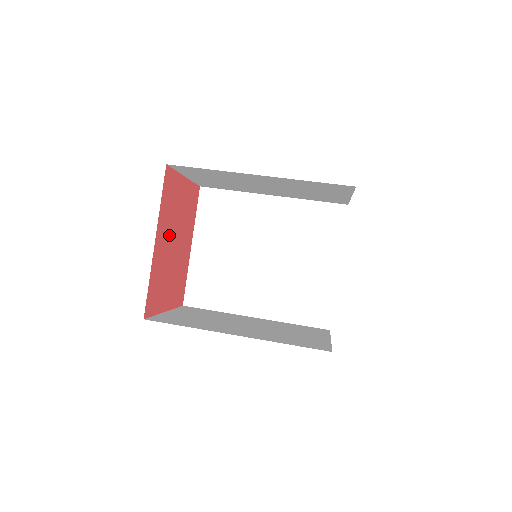
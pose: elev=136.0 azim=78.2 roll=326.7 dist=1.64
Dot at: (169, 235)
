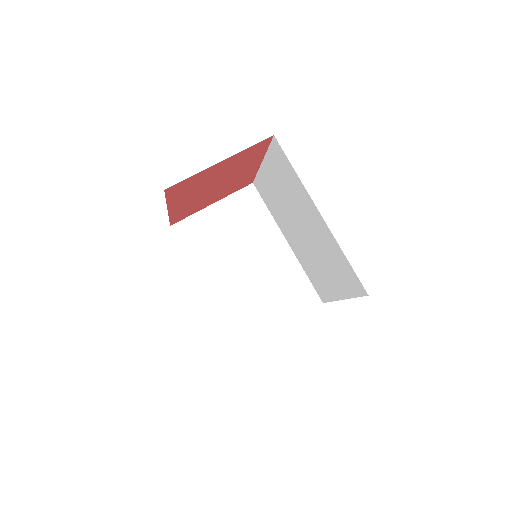
Dot at: (198, 192)
